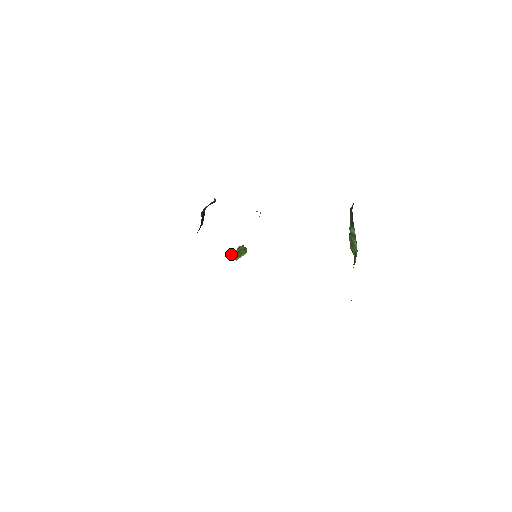
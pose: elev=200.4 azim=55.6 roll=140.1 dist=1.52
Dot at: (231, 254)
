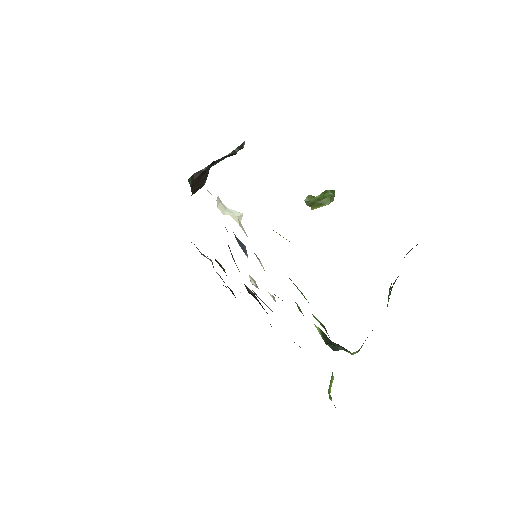
Dot at: (306, 200)
